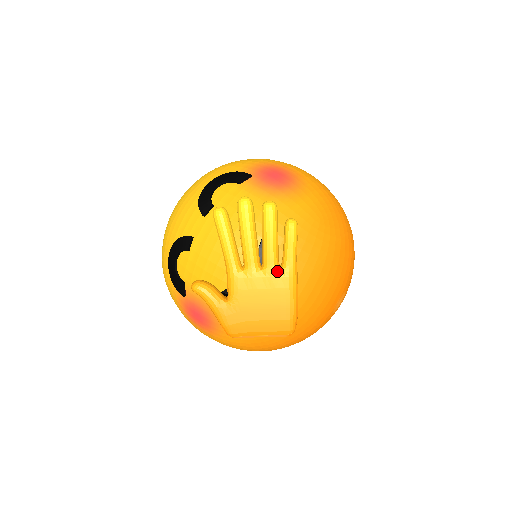
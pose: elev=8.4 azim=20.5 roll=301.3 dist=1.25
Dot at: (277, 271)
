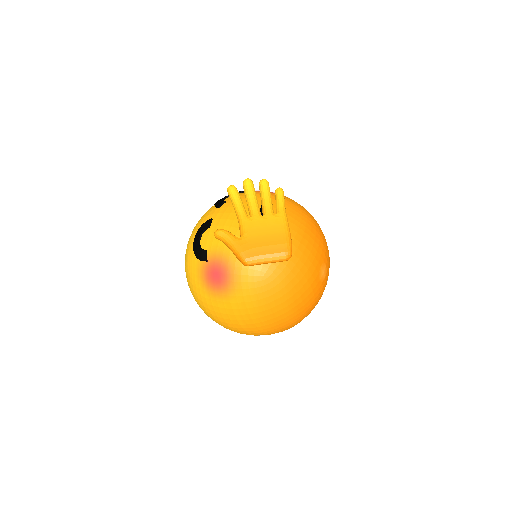
Dot at: (274, 215)
